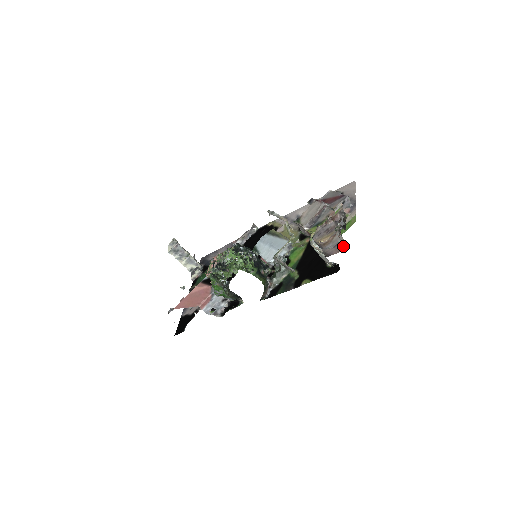
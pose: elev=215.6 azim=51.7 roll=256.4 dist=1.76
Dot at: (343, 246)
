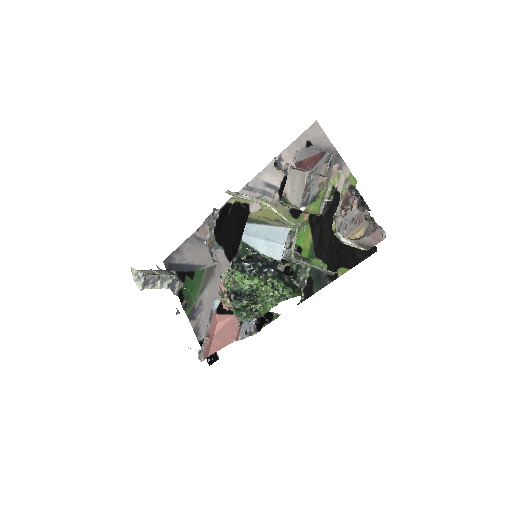
Dot at: occluded
